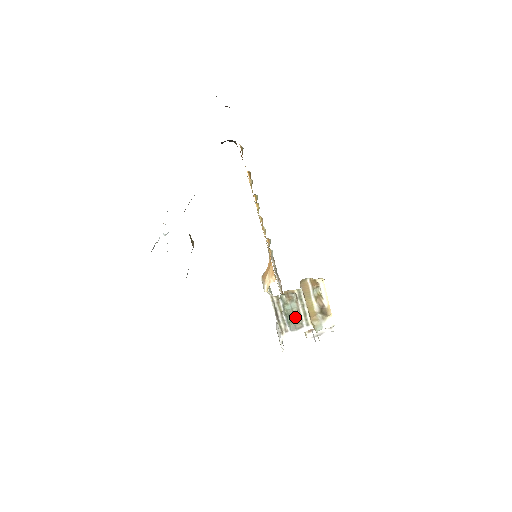
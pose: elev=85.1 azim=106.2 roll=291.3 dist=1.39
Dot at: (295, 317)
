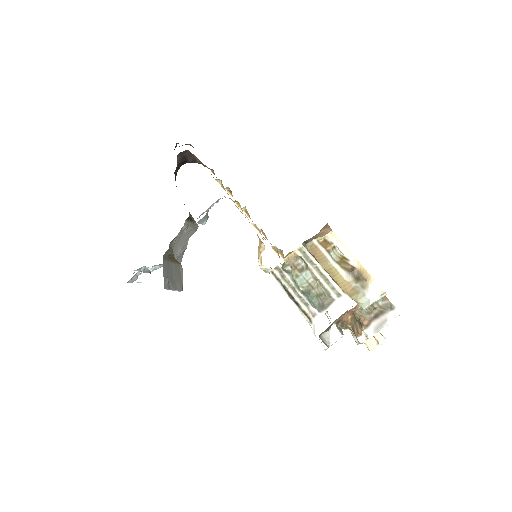
Dot at: (317, 292)
